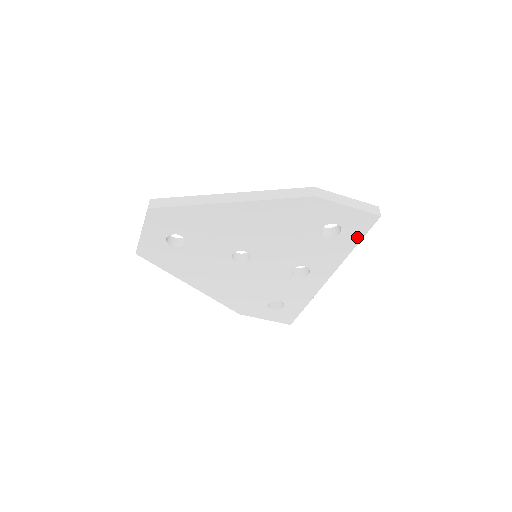
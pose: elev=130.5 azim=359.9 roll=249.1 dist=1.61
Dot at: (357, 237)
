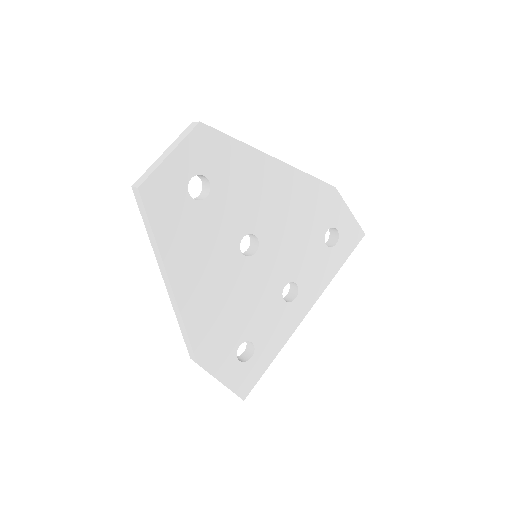
Dot at: (345, 255)
